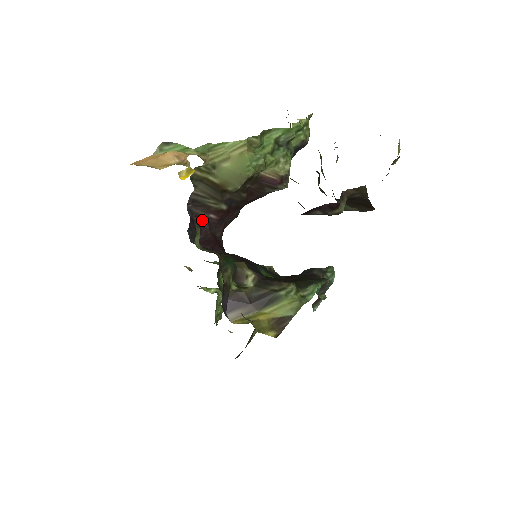
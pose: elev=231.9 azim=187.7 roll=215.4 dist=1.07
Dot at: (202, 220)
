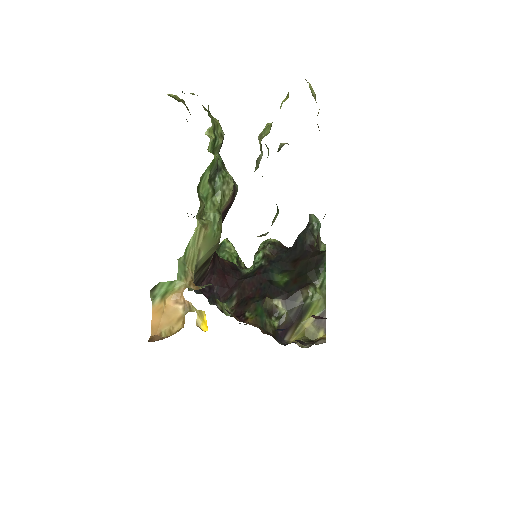
Dot at: (206, 278)
